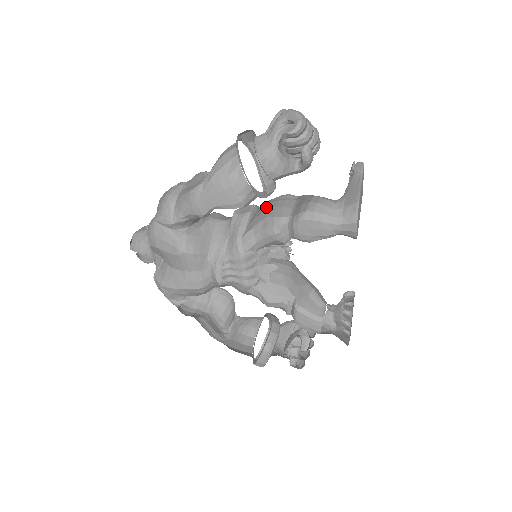
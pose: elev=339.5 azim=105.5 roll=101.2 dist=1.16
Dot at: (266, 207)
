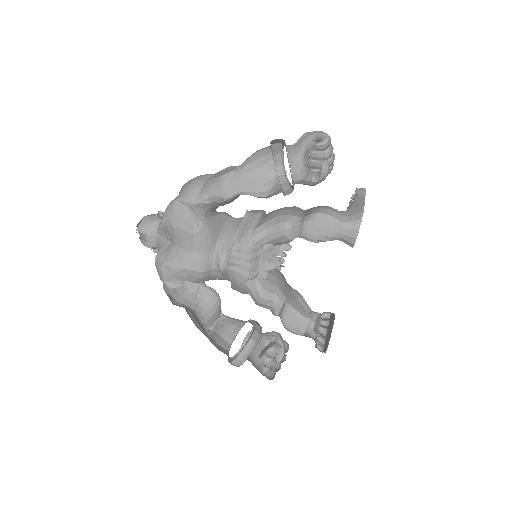
Dot at: (278, 210)
